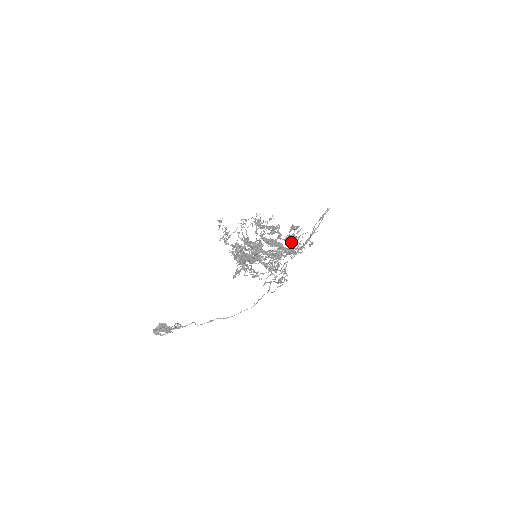
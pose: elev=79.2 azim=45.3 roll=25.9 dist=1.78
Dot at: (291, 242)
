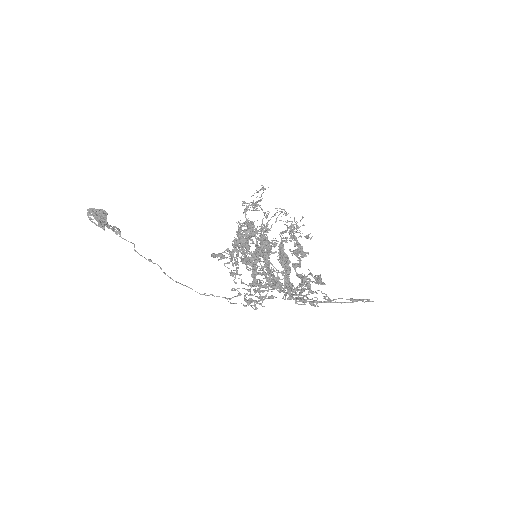
Dot at: (300, 286)
